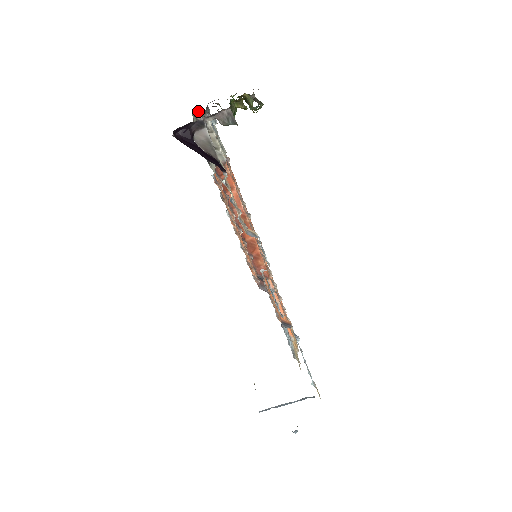
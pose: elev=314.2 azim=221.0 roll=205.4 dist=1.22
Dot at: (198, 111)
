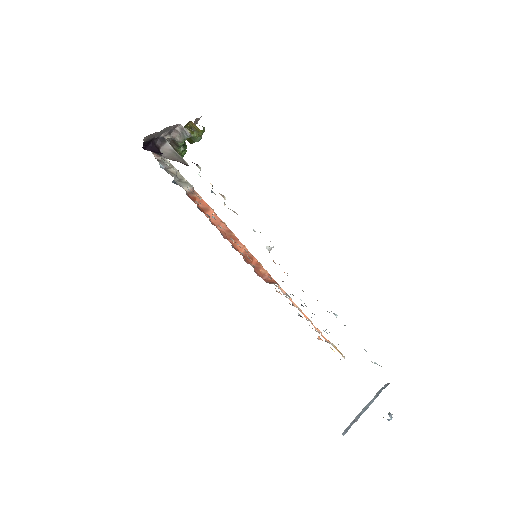
Dot at: occluded
